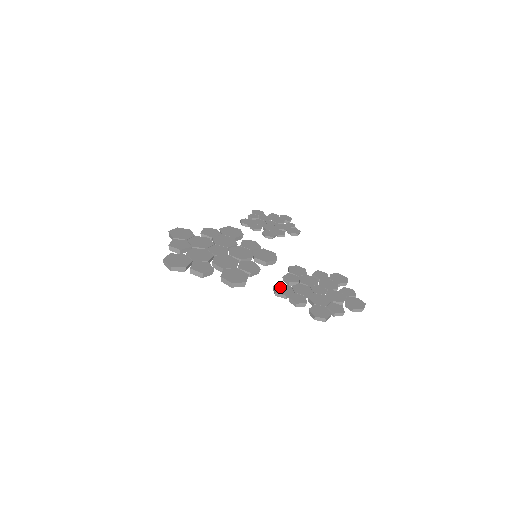
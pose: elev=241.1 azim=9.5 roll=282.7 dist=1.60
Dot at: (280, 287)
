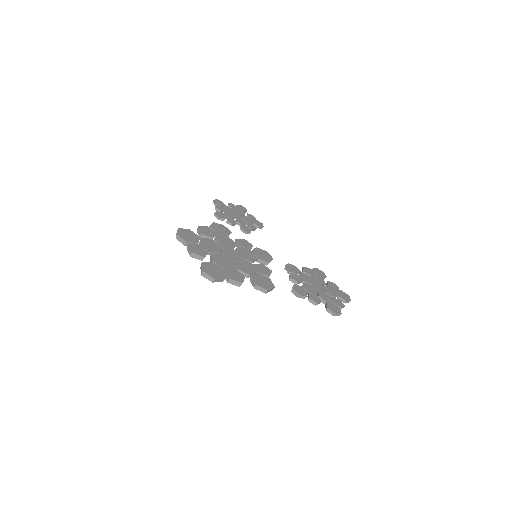
Dot at: (297, 289)
